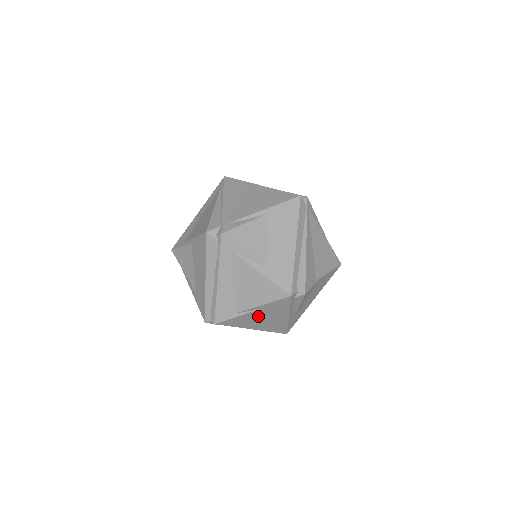
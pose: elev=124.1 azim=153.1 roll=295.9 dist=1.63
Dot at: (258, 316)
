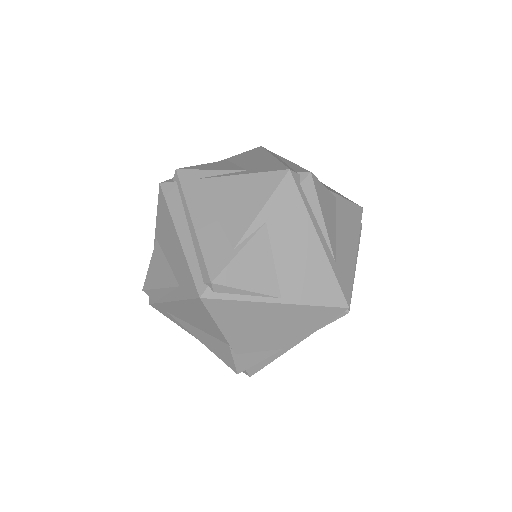
Dot at: (273, 250)
